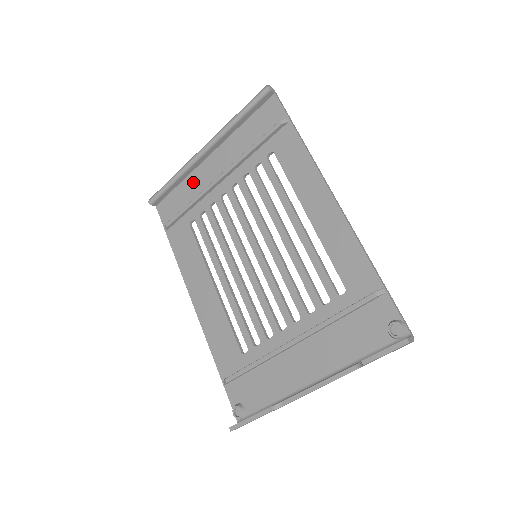
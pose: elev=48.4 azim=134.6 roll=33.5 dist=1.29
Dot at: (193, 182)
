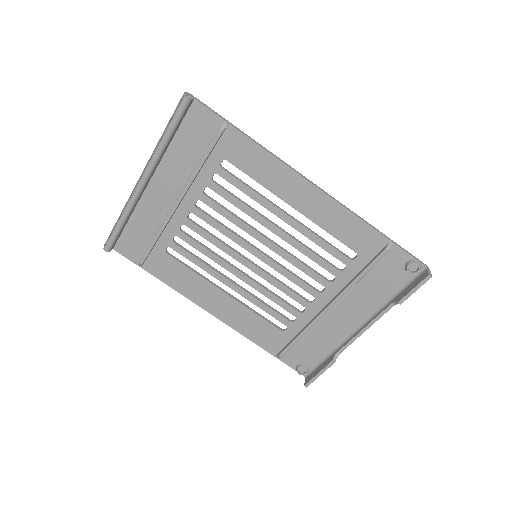
Dot at: (145, 214)
